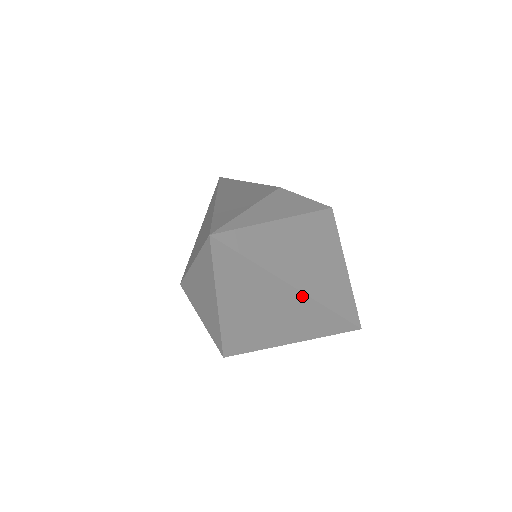
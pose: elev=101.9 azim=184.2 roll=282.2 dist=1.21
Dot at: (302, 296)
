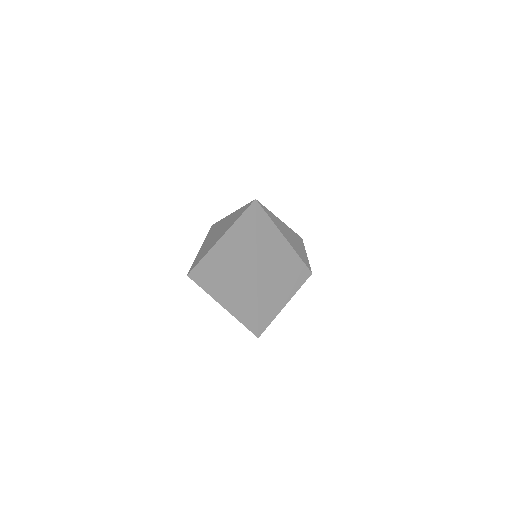
Dot at: (255, 280)
